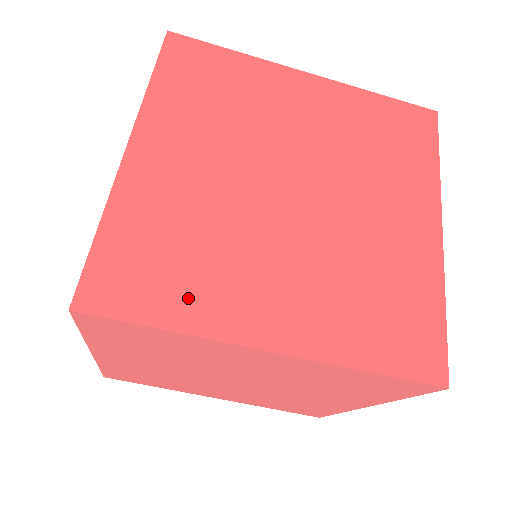
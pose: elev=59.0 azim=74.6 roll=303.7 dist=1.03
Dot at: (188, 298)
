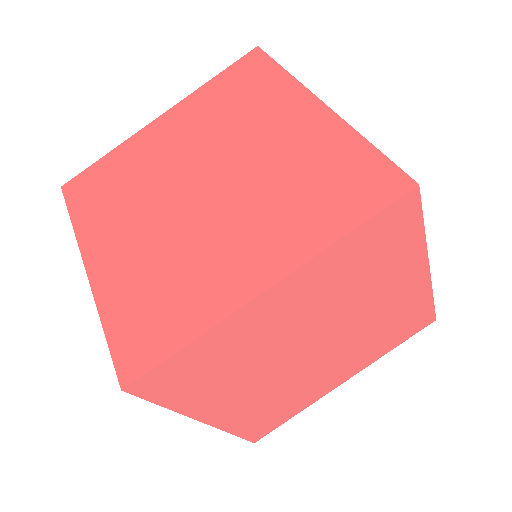
Dot at: (194, 394)
